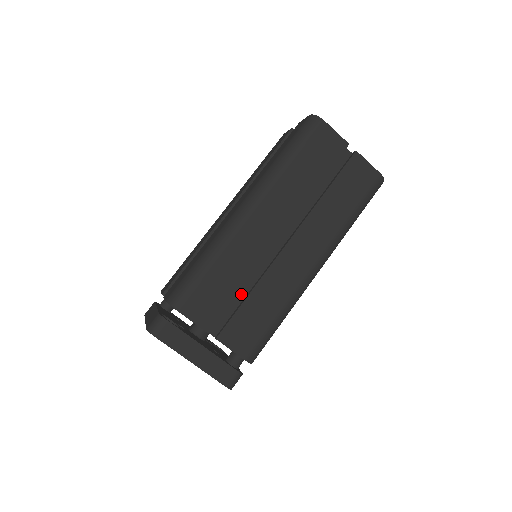
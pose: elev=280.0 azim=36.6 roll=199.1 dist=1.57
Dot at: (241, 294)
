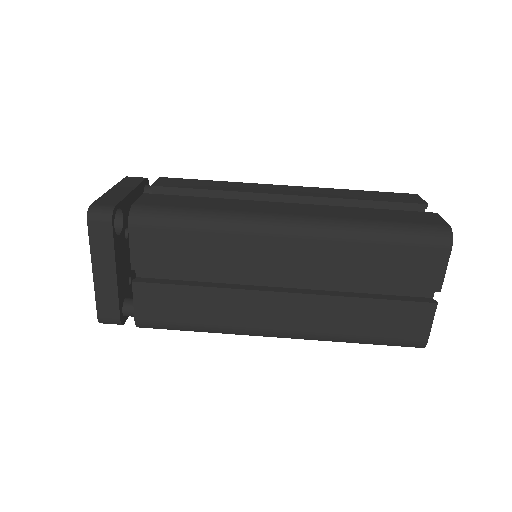
Dot at: (197, 275)
